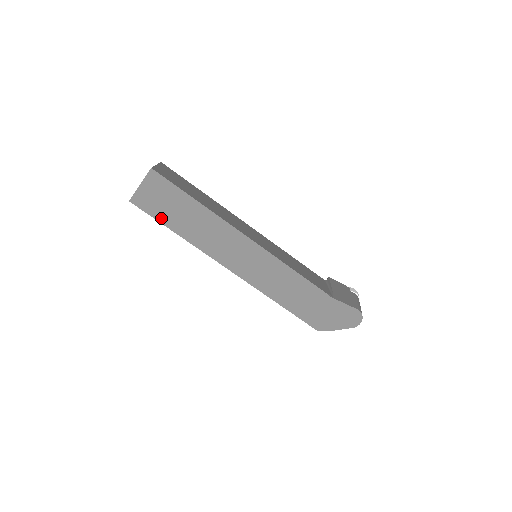
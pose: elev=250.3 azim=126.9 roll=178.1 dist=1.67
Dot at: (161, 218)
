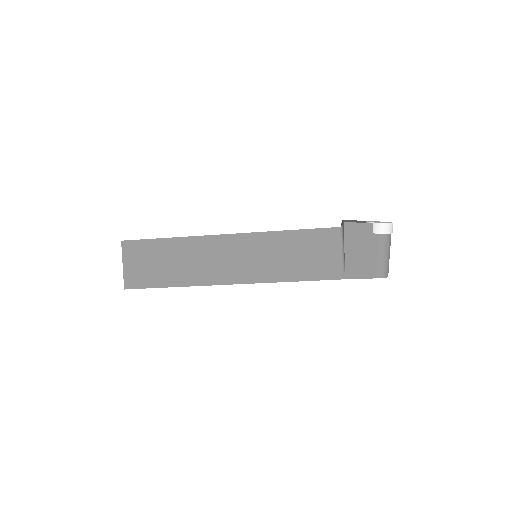
Dot at: occluded
